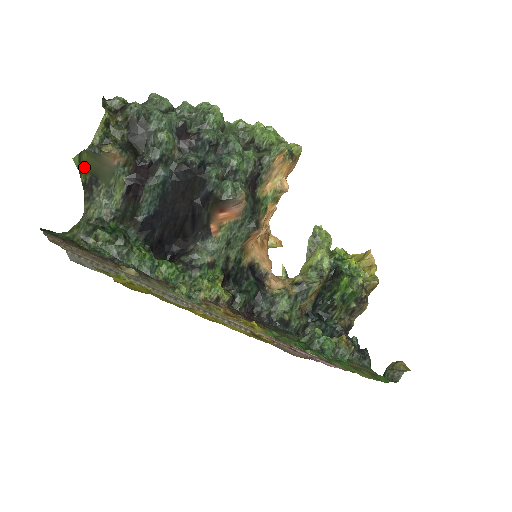
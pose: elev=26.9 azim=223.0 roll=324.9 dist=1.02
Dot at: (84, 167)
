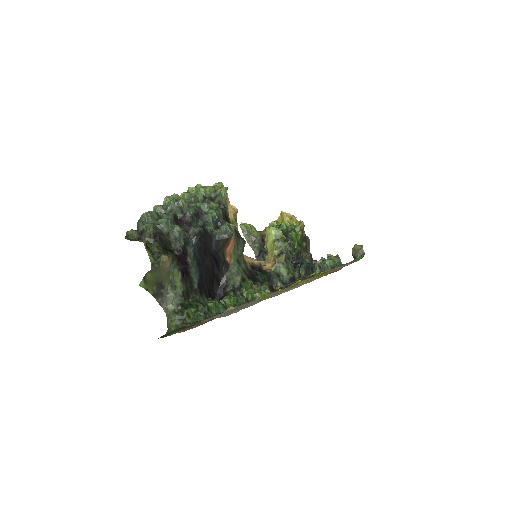
Dot at: (149, 284)
